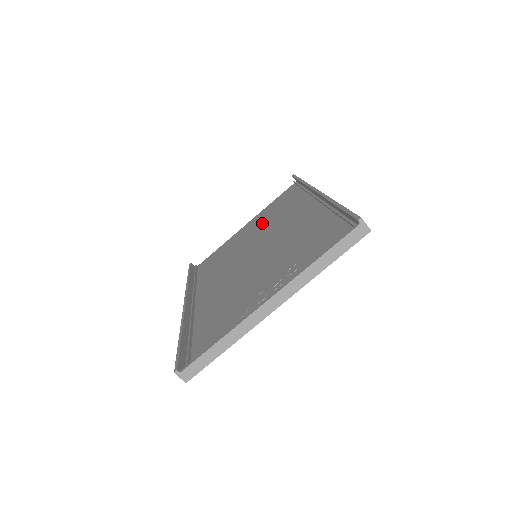
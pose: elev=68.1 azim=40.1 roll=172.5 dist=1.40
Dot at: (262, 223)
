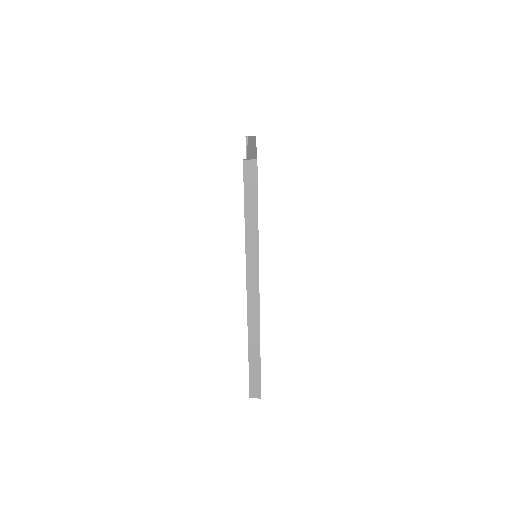
Dot at: occluded
